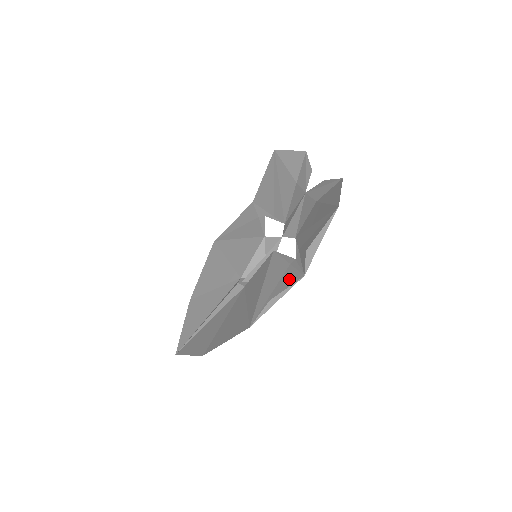
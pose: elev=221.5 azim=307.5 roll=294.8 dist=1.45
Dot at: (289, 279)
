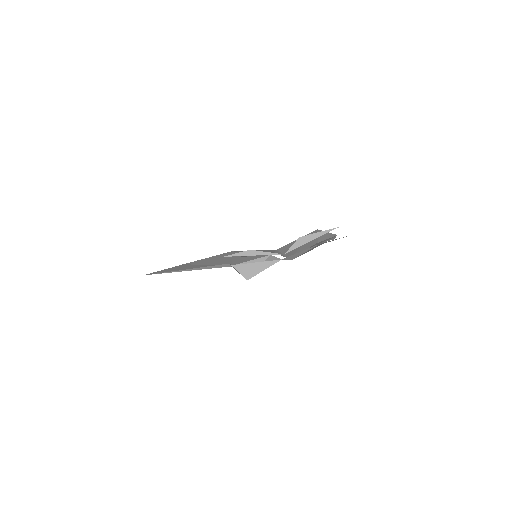
Dot at: occluded
